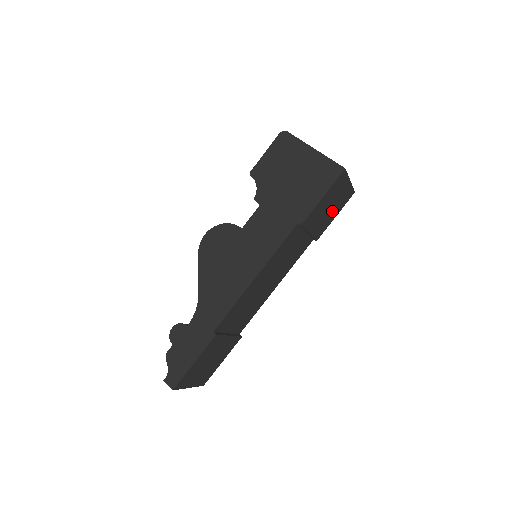
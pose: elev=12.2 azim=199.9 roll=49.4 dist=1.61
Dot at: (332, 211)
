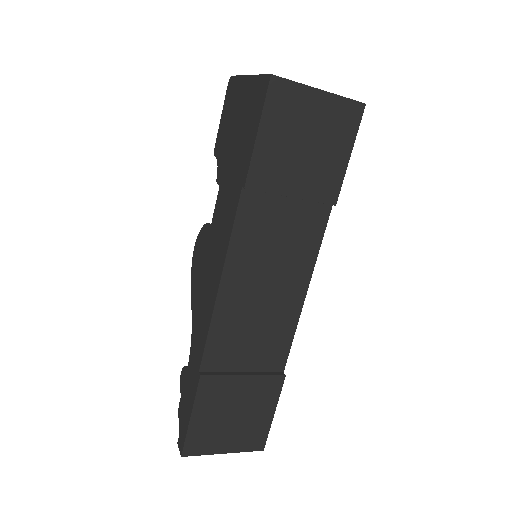
Dot at: (324, 150)
